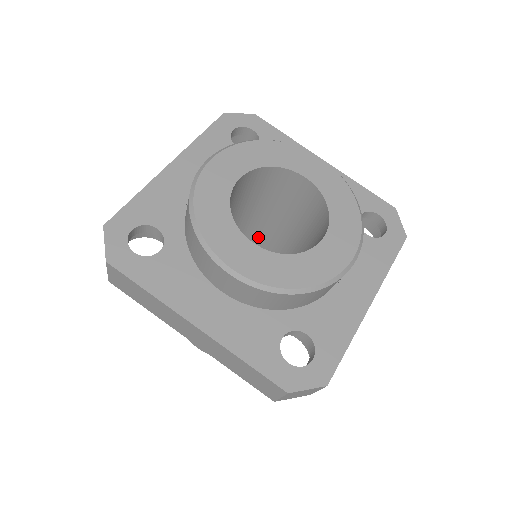
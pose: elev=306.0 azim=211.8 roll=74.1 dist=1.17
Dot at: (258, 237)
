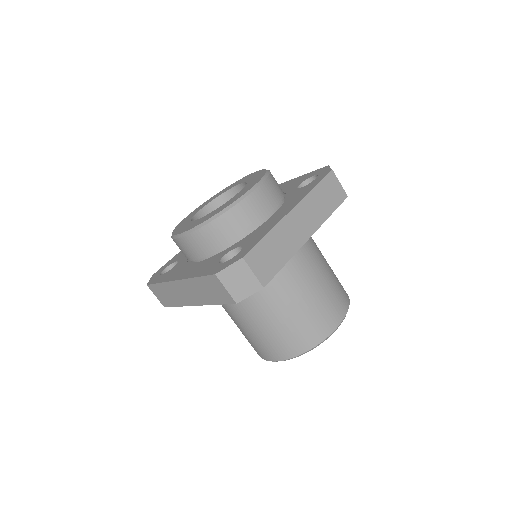
Dot at: occluded
